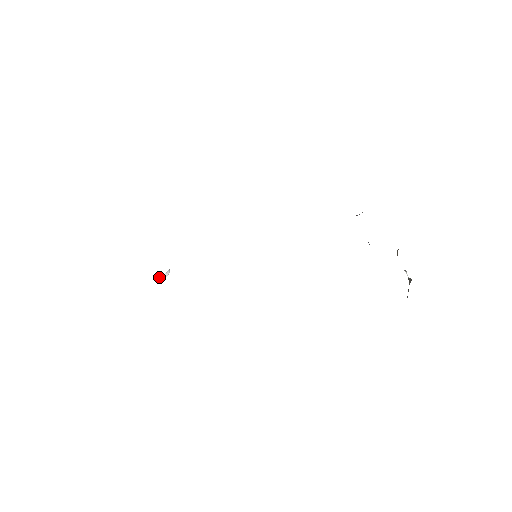
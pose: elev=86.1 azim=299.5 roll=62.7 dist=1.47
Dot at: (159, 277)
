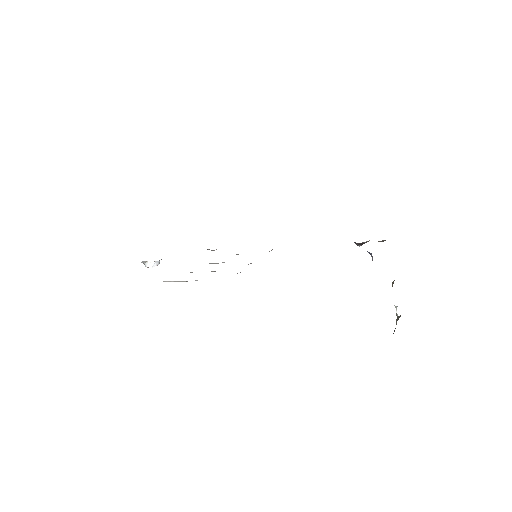
Dot at: (147, 264)
